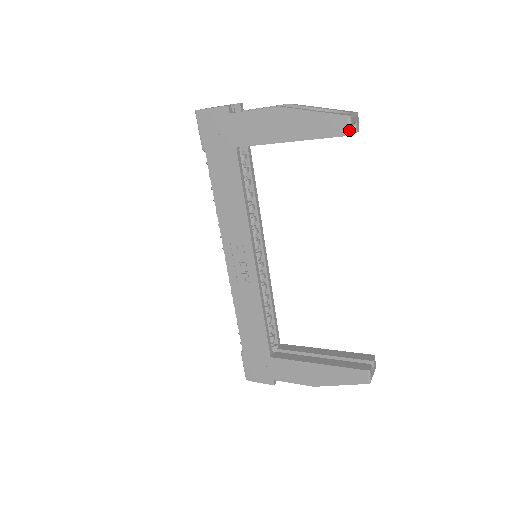
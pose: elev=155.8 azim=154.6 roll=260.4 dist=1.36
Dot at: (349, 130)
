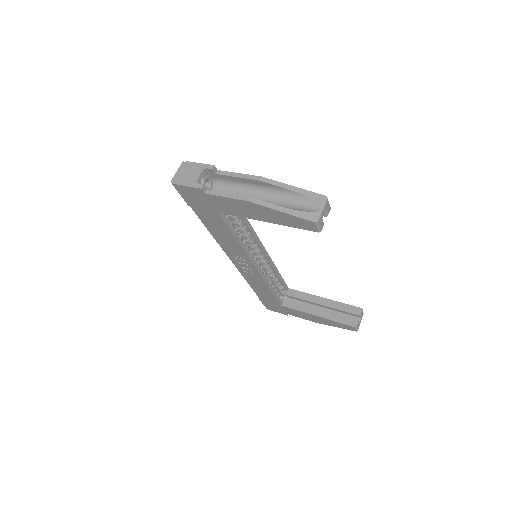
Dot at: (317, 230)
